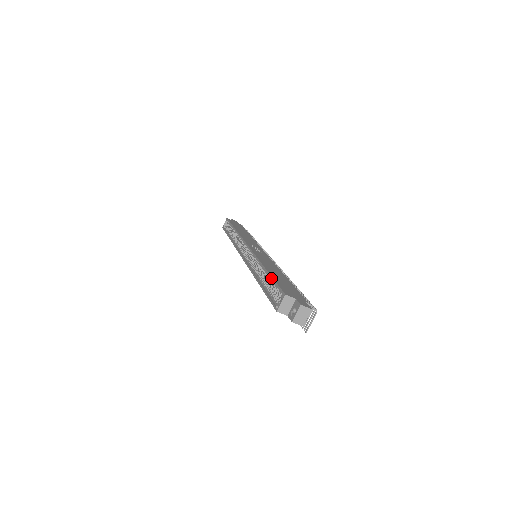
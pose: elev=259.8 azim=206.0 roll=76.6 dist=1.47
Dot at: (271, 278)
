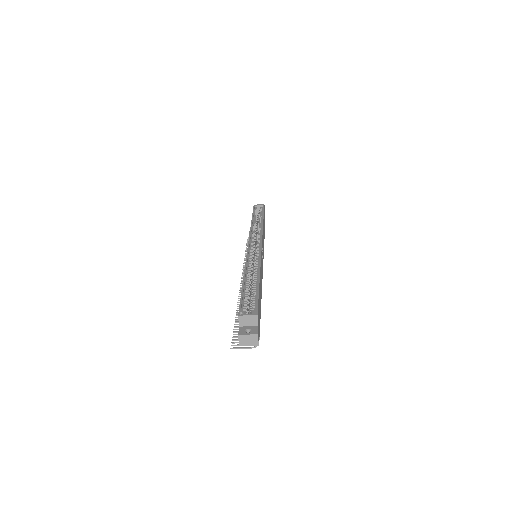
Dot at: (258, 290)
